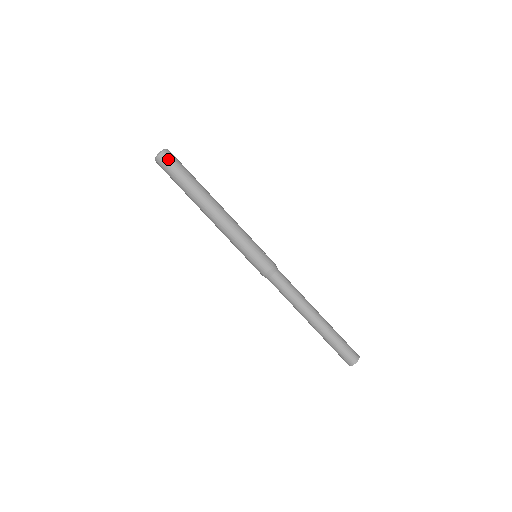
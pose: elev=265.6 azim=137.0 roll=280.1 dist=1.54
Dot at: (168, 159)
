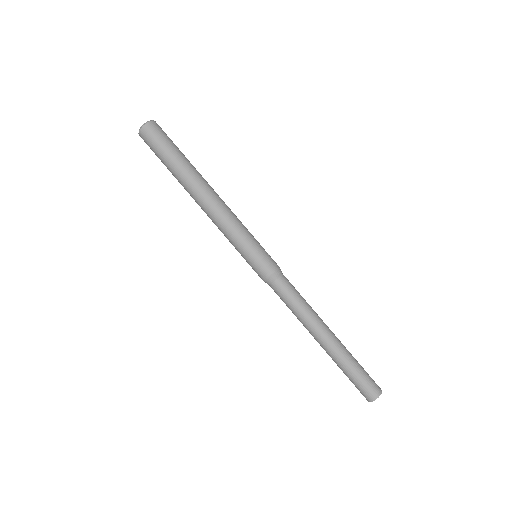
Dot at: (156, 131)
